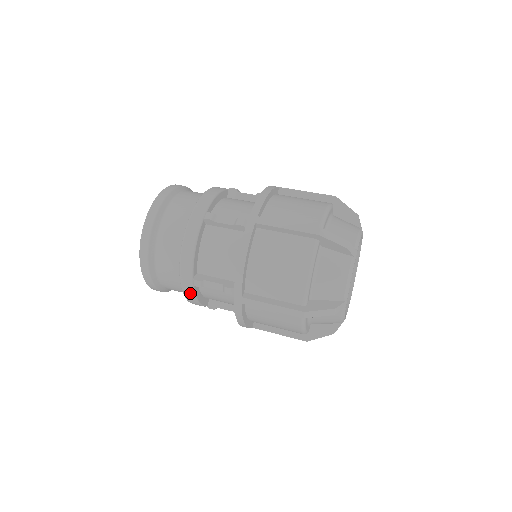
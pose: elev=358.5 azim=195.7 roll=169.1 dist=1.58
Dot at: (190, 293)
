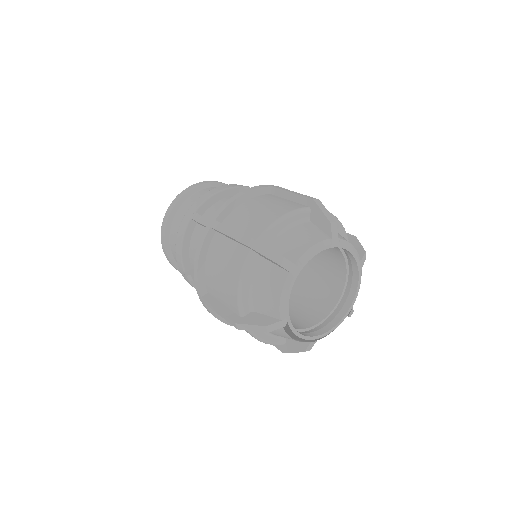
Dot at: (183, 229)
